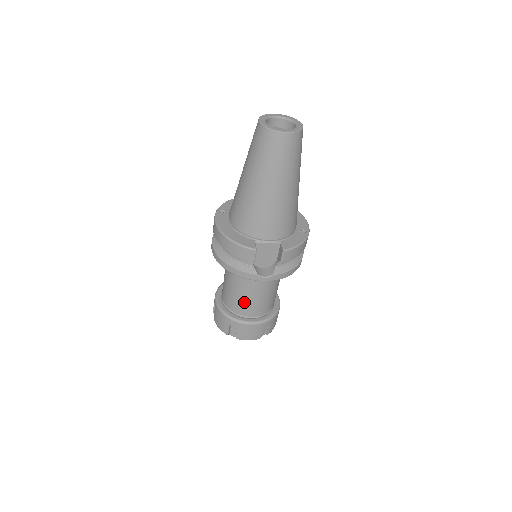
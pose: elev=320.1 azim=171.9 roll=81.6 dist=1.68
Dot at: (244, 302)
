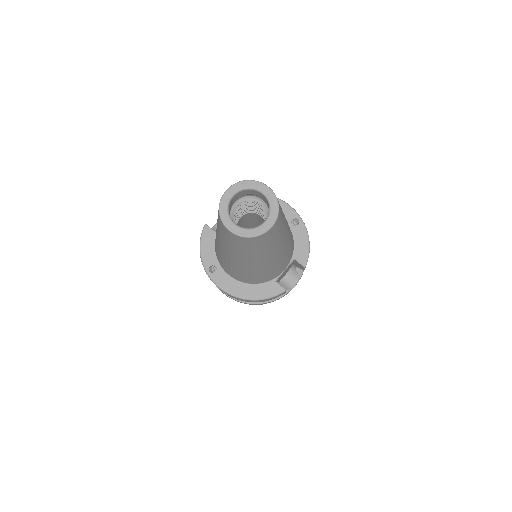
Dot at: occluded
